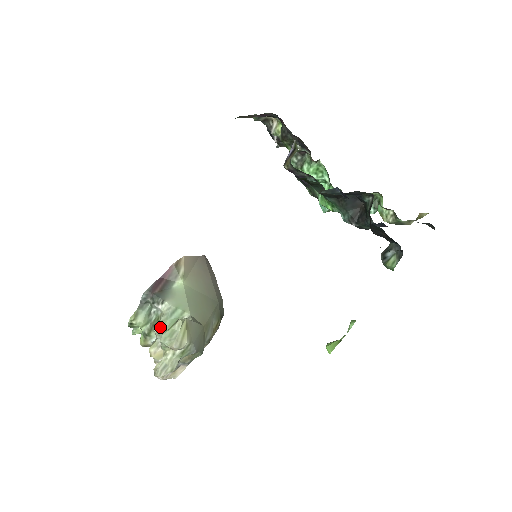
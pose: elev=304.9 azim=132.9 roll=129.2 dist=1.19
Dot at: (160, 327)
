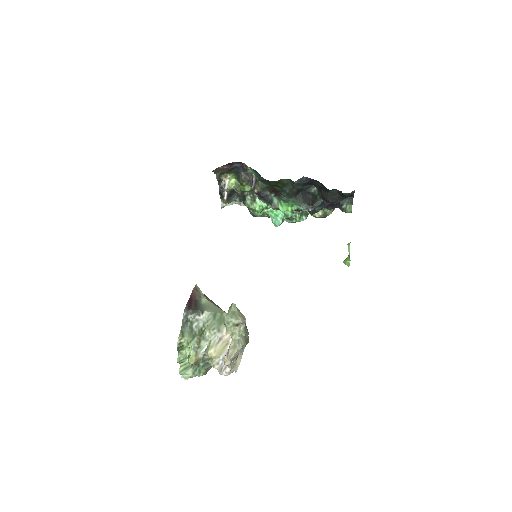
Dot at: (212, 328)
